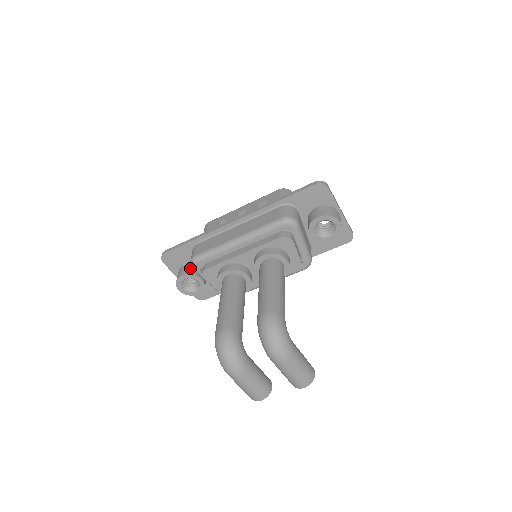
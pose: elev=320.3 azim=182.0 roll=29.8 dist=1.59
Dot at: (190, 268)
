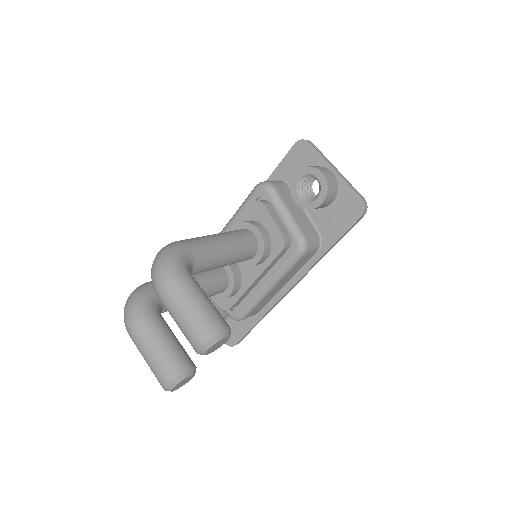
Dot at: occluded
